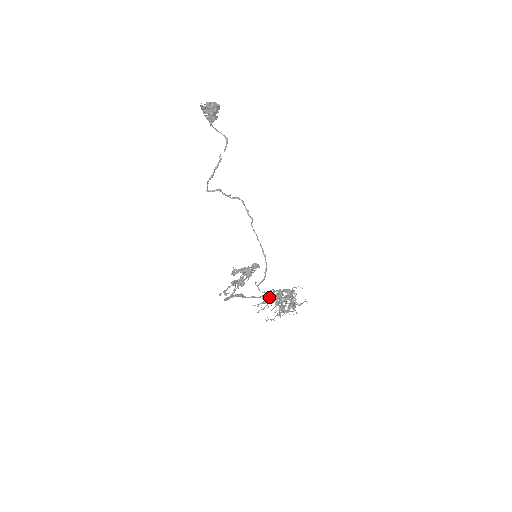
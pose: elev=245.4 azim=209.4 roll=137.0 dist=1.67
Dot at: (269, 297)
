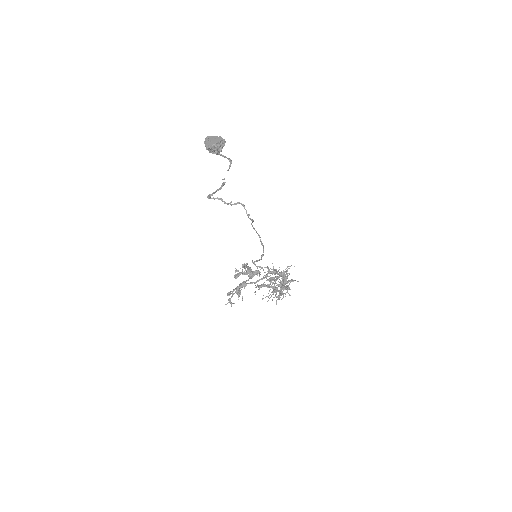
Dot at: occluded
